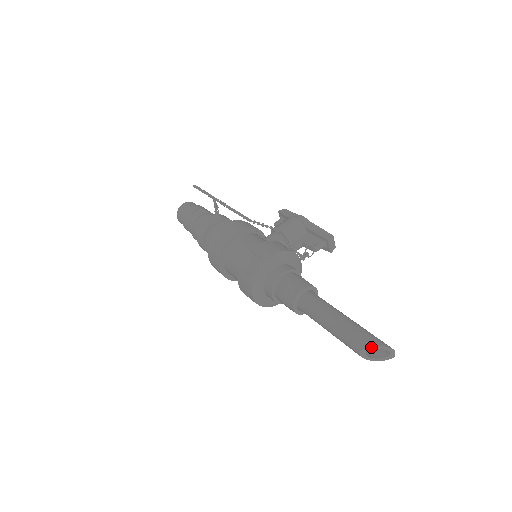
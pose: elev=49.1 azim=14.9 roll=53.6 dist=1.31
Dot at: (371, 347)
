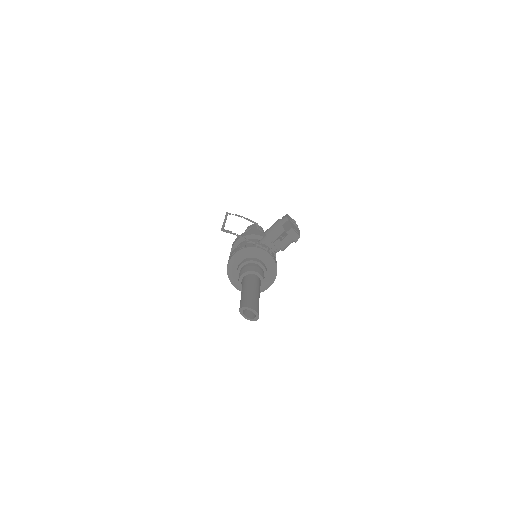
Dot at: (241, 309)
